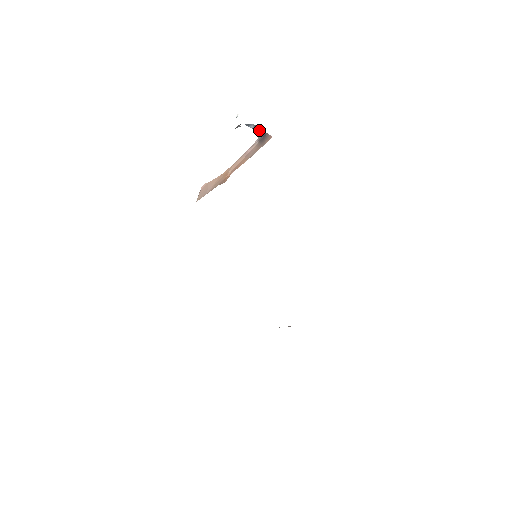
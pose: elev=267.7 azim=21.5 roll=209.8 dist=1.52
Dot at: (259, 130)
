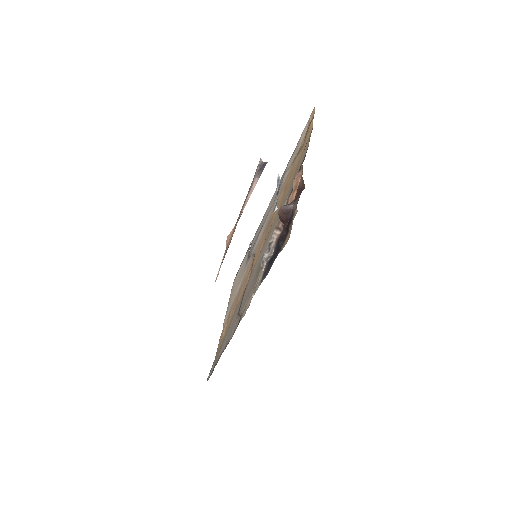
Dot at: (278, 186)
